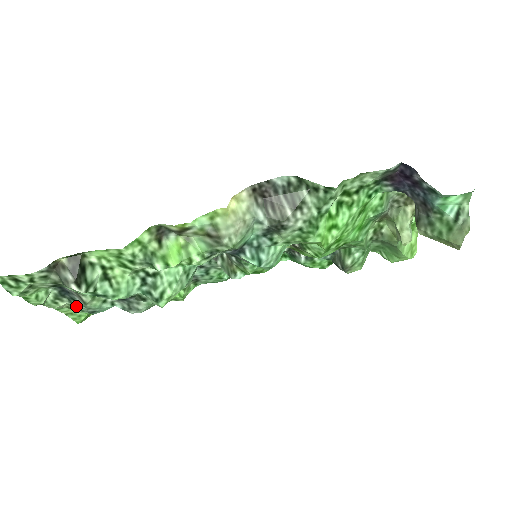
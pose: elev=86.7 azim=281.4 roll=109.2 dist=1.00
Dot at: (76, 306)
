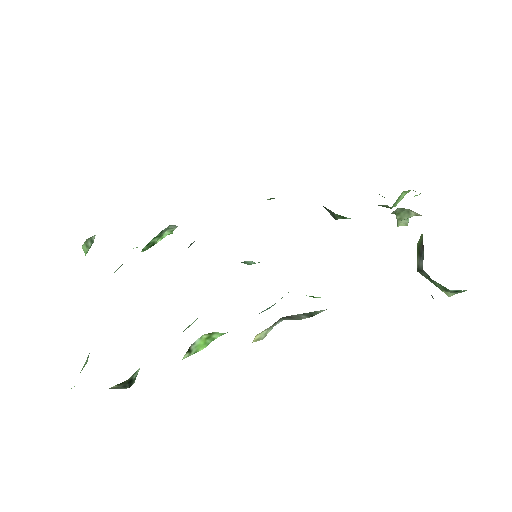
Dot at: occluded
